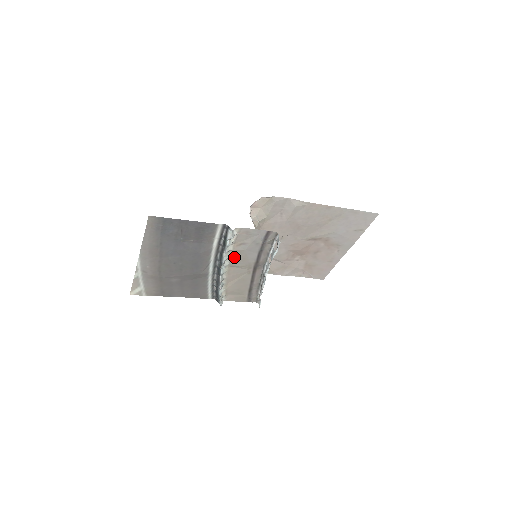
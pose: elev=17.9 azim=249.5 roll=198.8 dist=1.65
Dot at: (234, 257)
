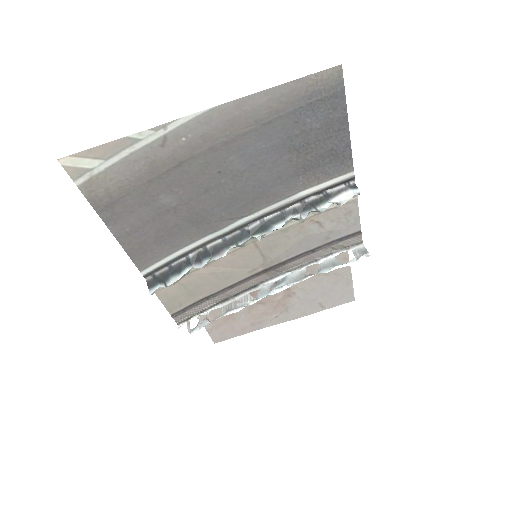
Dot at: (281, 233)
